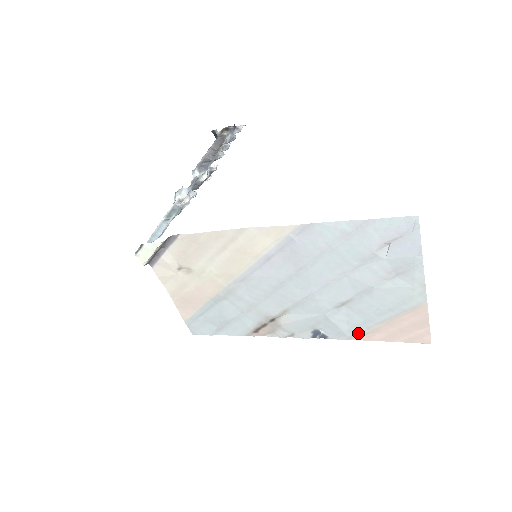
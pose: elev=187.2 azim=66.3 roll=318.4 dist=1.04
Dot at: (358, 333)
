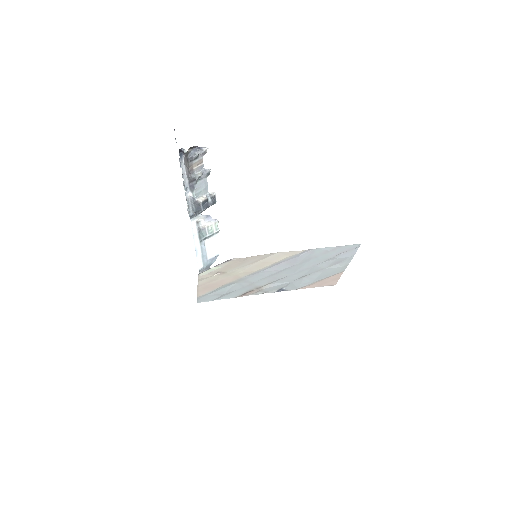
Dot at: (304, 286)
